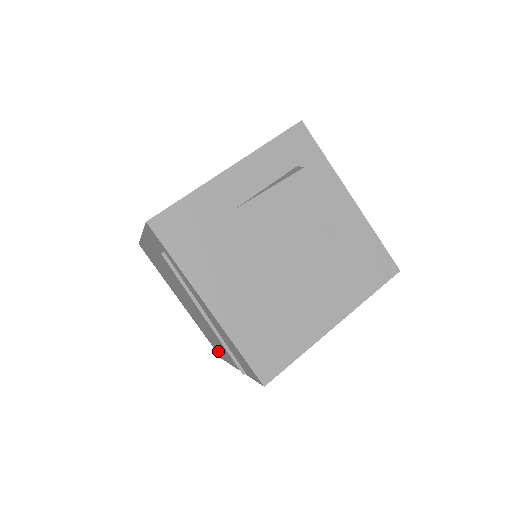
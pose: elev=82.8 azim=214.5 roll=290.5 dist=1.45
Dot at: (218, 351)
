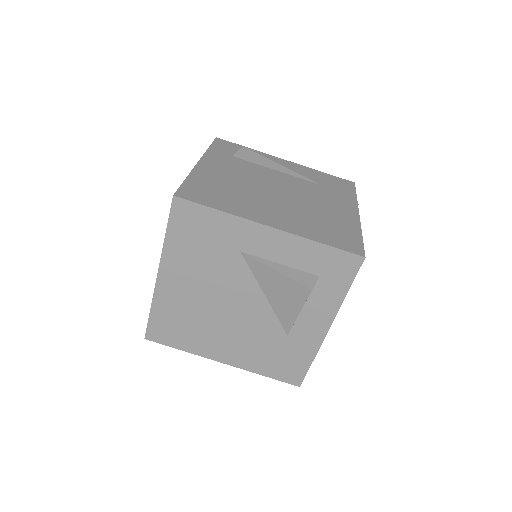
Dot at: occluded
